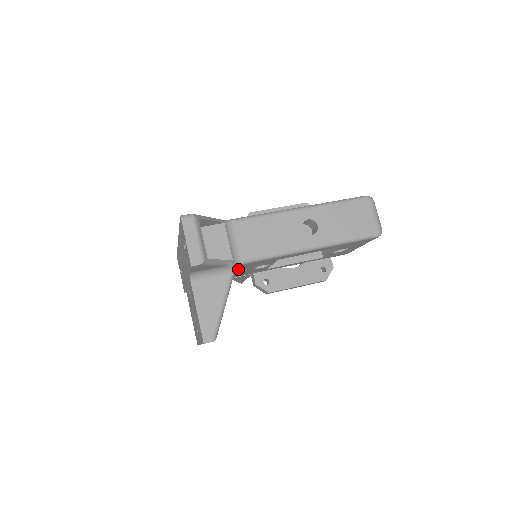
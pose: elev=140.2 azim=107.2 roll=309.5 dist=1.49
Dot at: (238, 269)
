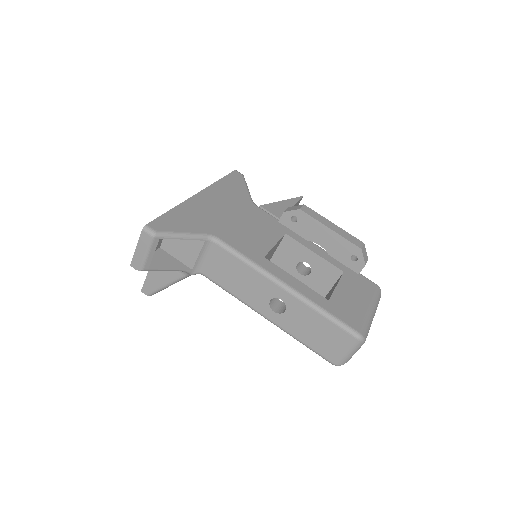
Dot at: occluded
